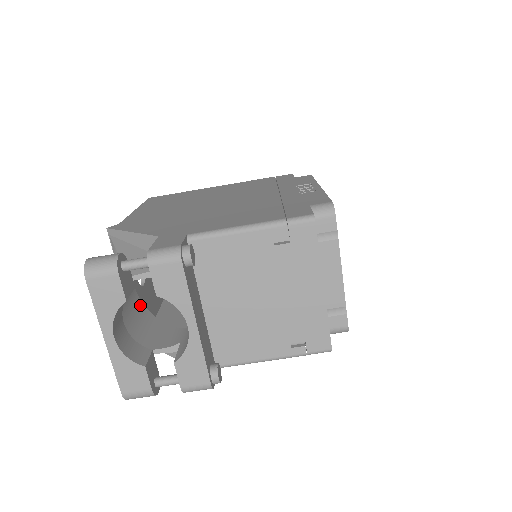
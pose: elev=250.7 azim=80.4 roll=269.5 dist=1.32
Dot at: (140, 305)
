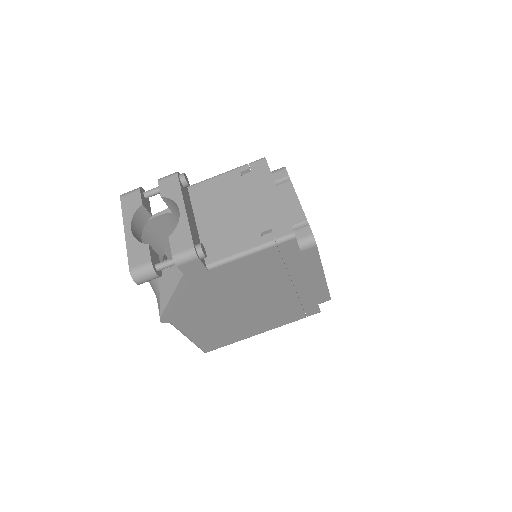
Dot at: occluded
